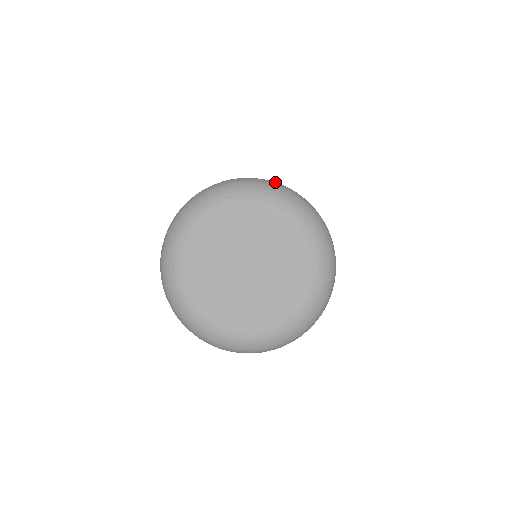
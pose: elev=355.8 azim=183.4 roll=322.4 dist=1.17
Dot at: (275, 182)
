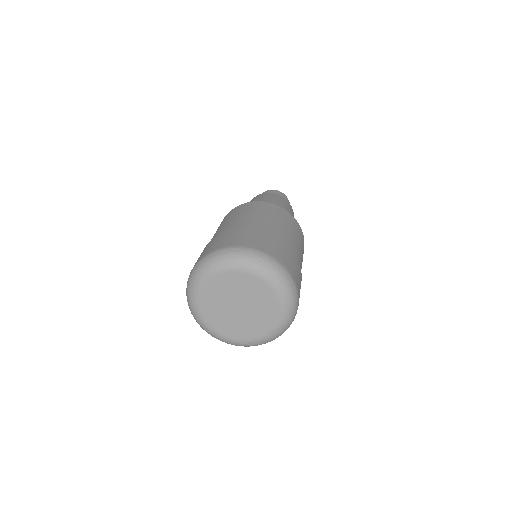
Dot at: (242, 247)
